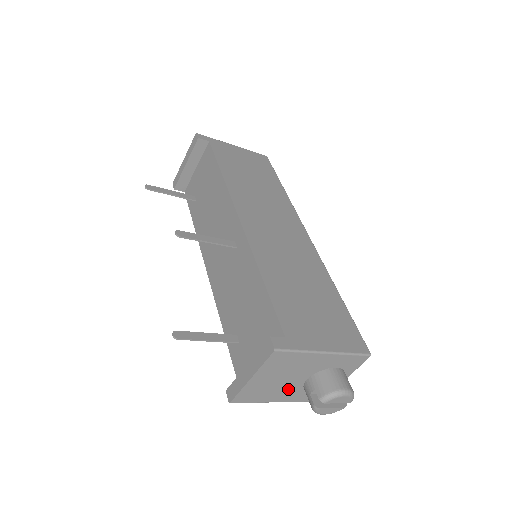
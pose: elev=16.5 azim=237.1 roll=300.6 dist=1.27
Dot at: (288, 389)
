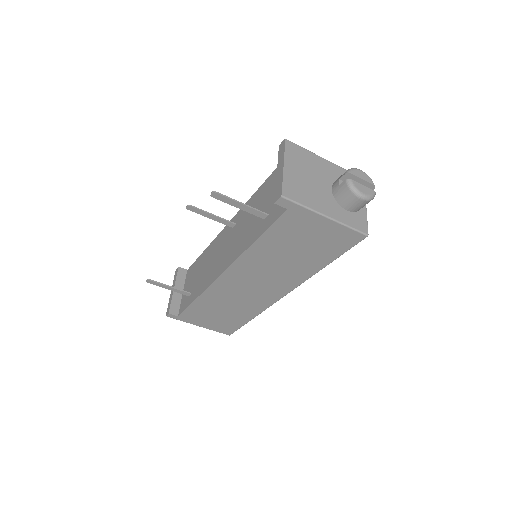
Dot at: (323, 197)
